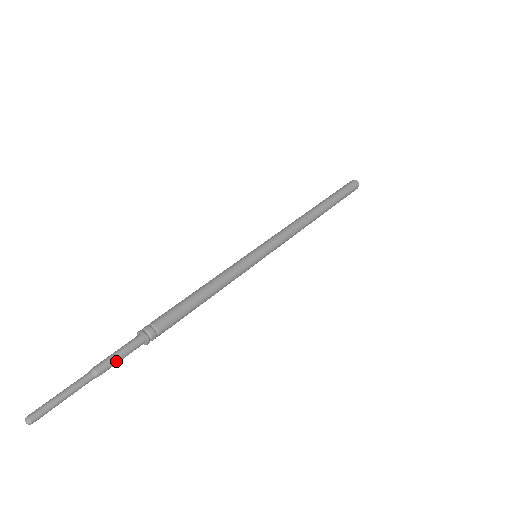
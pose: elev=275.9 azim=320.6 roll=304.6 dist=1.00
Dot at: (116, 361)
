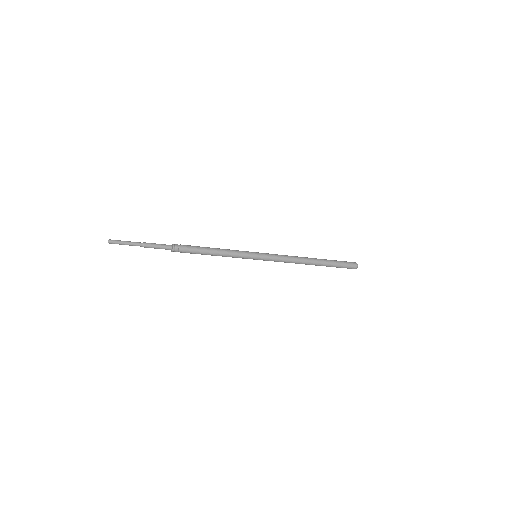
Dot at: (155, 246)
